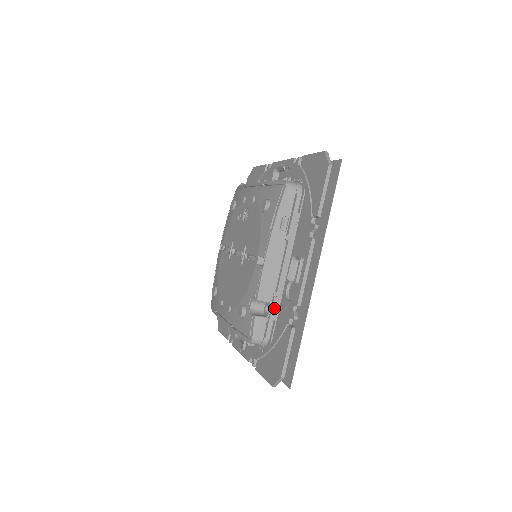
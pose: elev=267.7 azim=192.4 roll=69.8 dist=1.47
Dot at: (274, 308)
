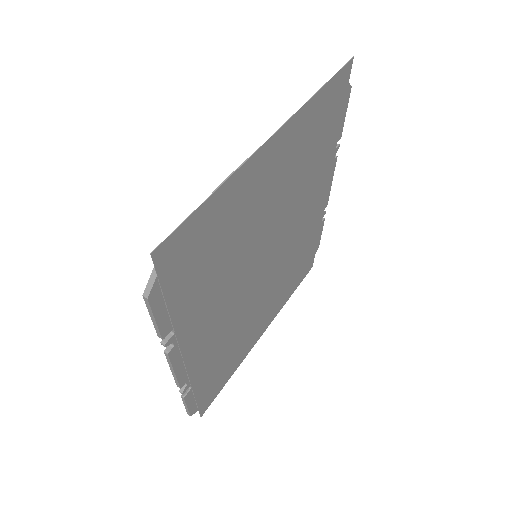
Dot at: occluded
